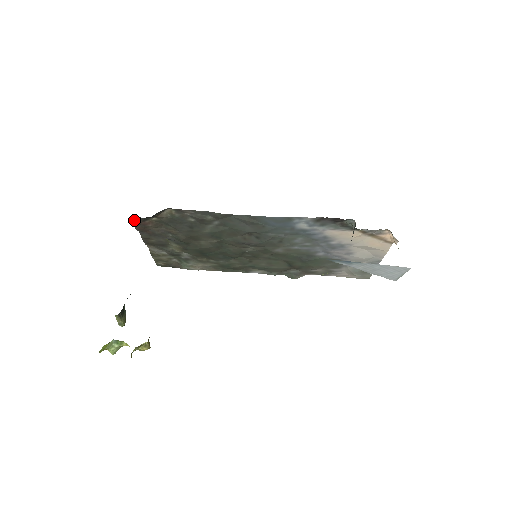
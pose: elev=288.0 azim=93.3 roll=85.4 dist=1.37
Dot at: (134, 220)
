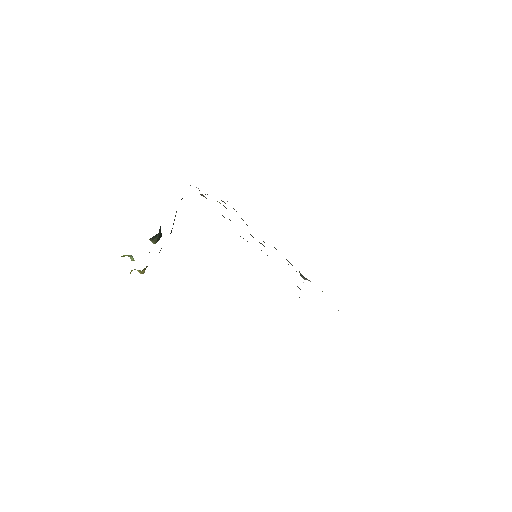
Dot at: (190, 185)
